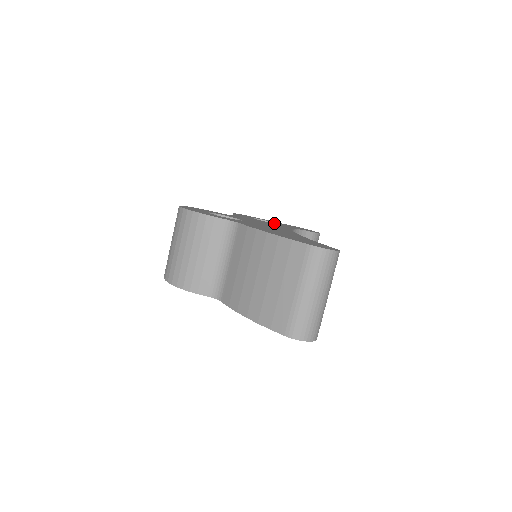
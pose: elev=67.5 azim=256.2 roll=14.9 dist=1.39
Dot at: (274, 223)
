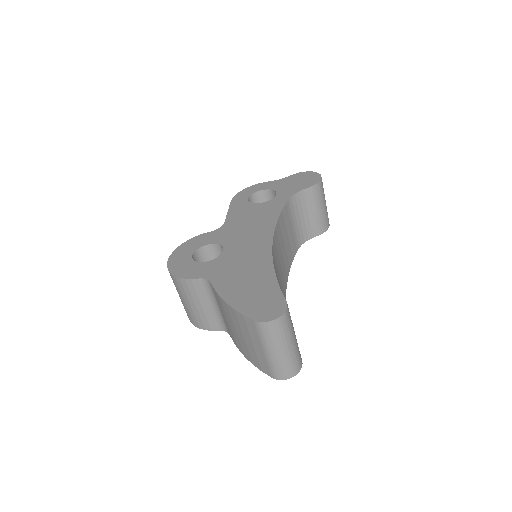
Dot at: (272, 190)
